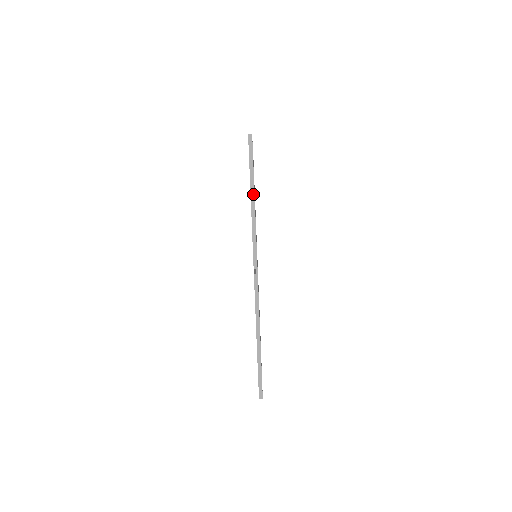
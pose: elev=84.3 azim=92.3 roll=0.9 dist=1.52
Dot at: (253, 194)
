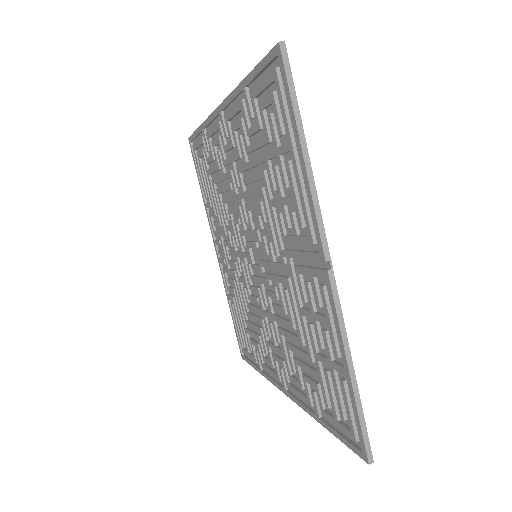
Dot at: (303, 140)
